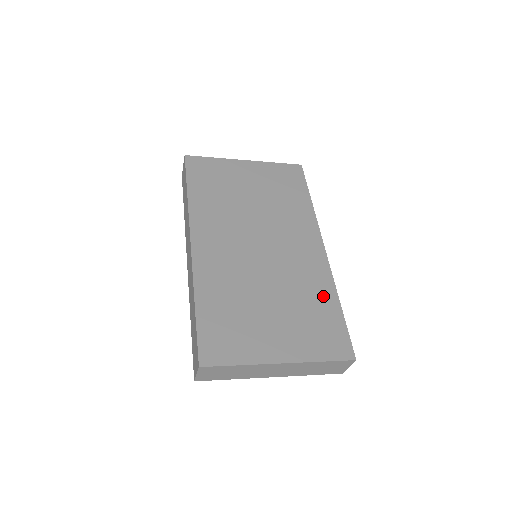
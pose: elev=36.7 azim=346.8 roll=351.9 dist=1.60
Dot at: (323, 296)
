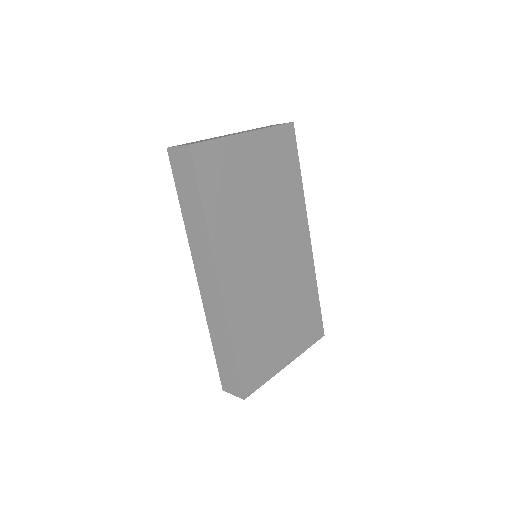
Dot at: (309, 291)
